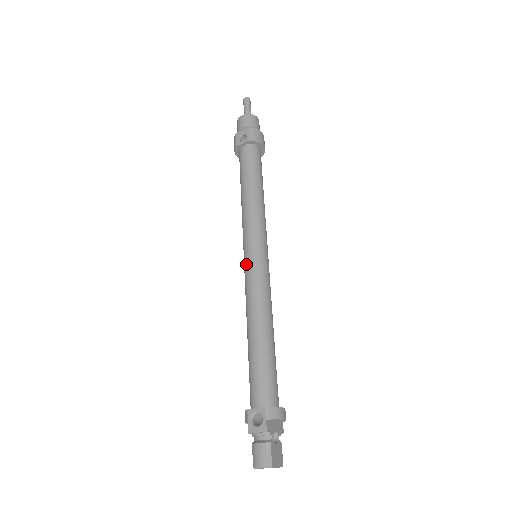
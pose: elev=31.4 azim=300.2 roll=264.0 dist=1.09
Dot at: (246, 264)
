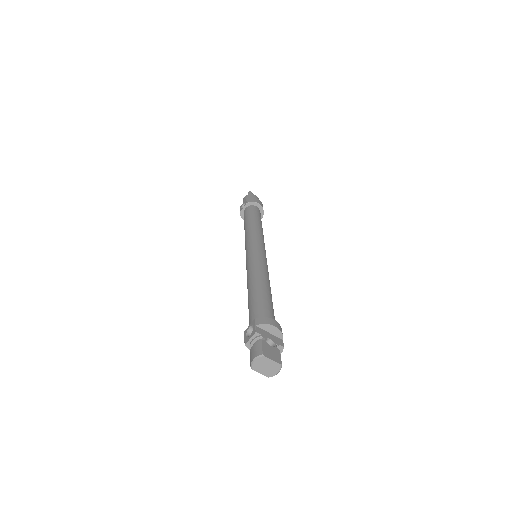
Dot at: (246, 259)
